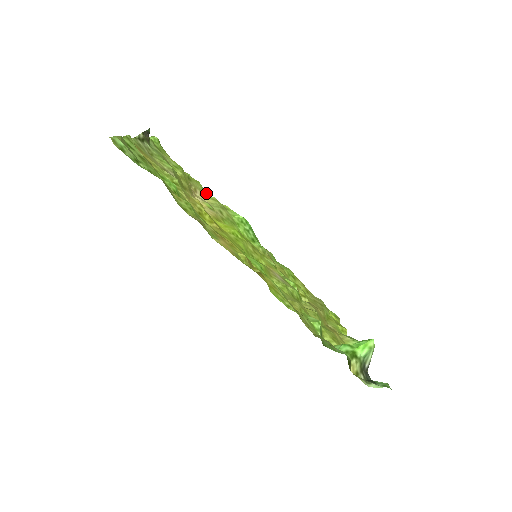
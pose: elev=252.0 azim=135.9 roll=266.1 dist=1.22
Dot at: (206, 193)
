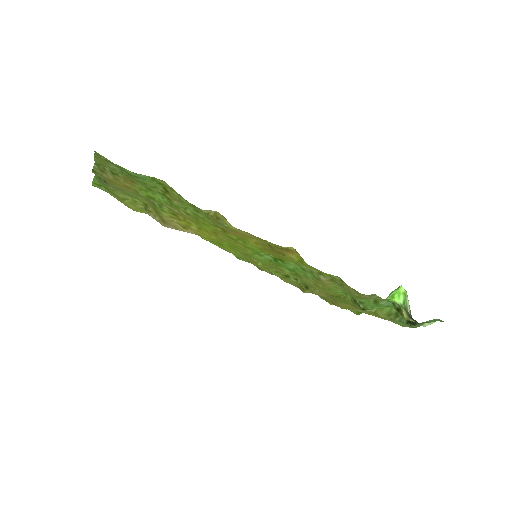
Dot at: occluded
